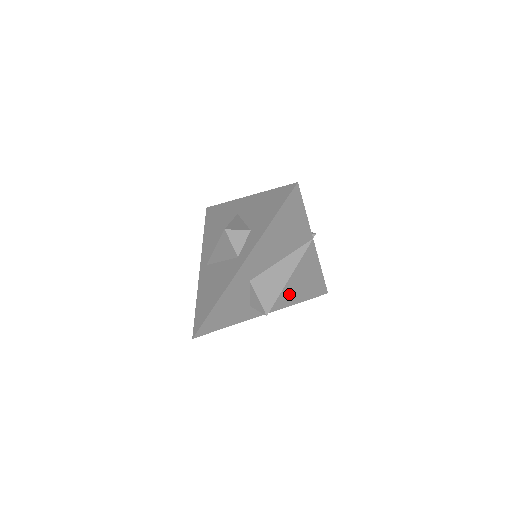
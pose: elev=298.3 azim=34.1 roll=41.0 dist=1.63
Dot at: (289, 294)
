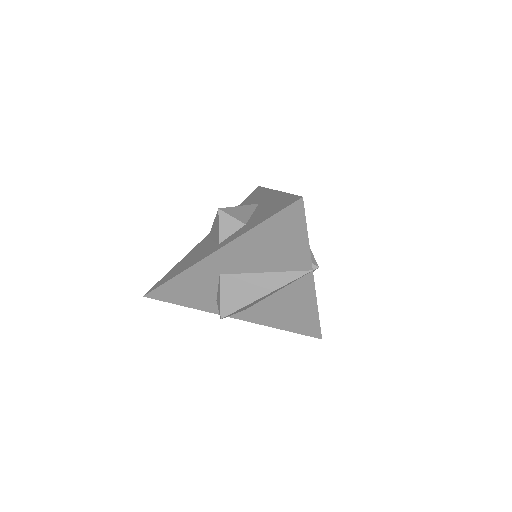
Dot at: (269, 313)
